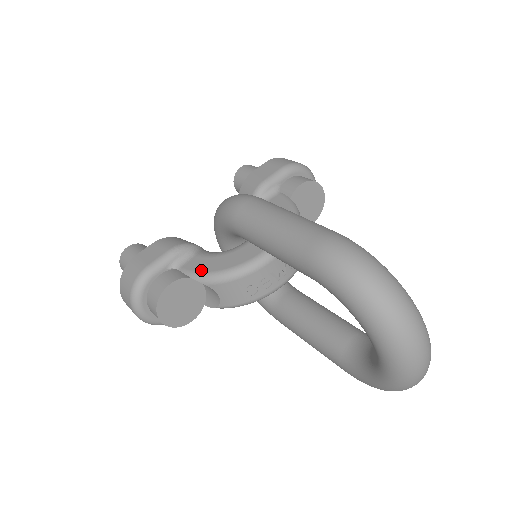
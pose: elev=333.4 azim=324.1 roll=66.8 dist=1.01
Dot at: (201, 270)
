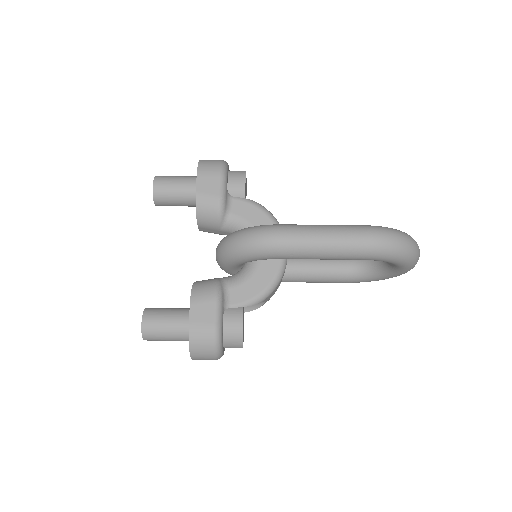
Dot at: (251, 296)
